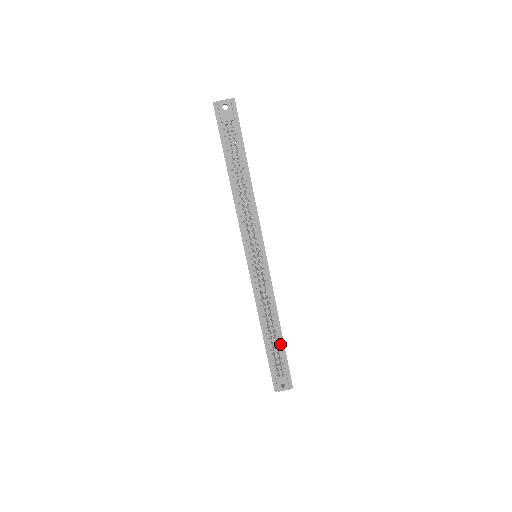
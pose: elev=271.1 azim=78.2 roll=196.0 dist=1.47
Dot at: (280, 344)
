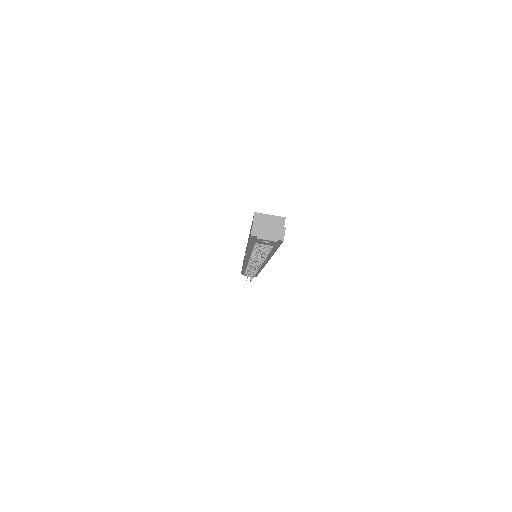
Dot at: (256, 273)
